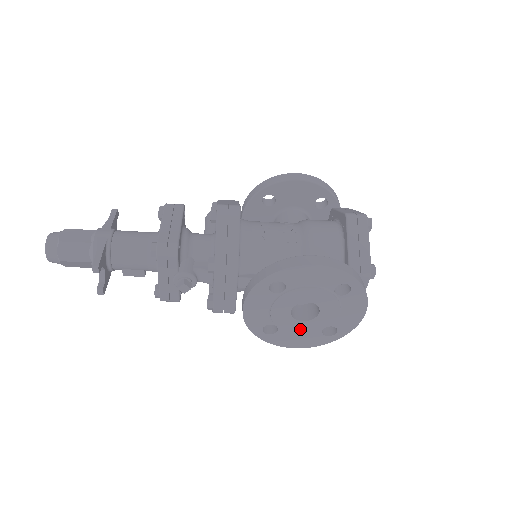
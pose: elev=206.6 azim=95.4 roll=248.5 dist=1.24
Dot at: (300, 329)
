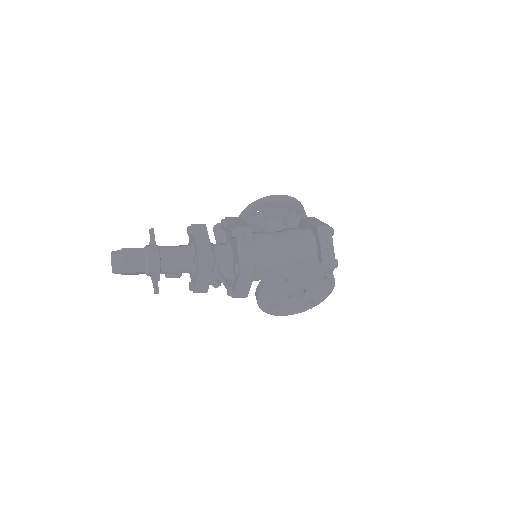
Dot at: (292, 304)
